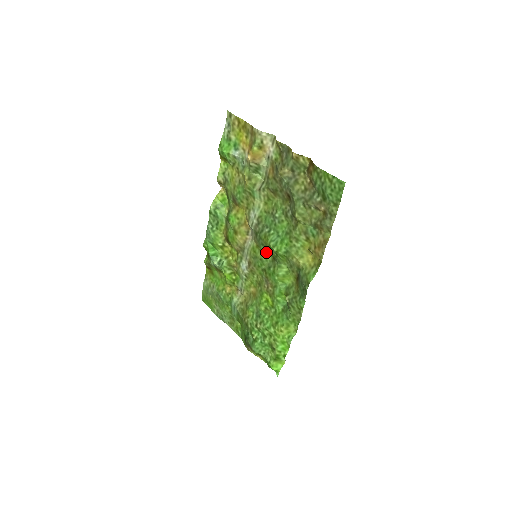
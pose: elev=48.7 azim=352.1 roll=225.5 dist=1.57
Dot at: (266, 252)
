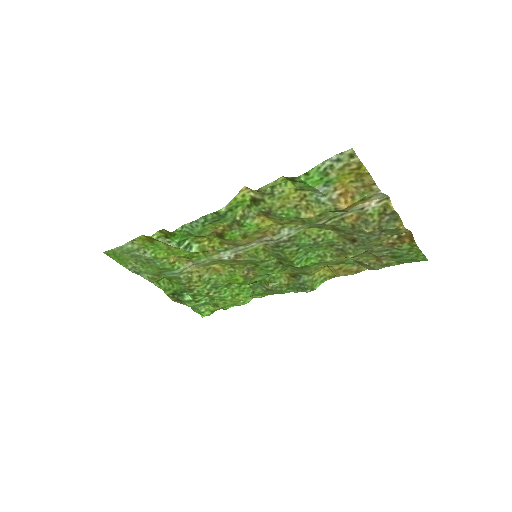
Dot at: (273, 256)
